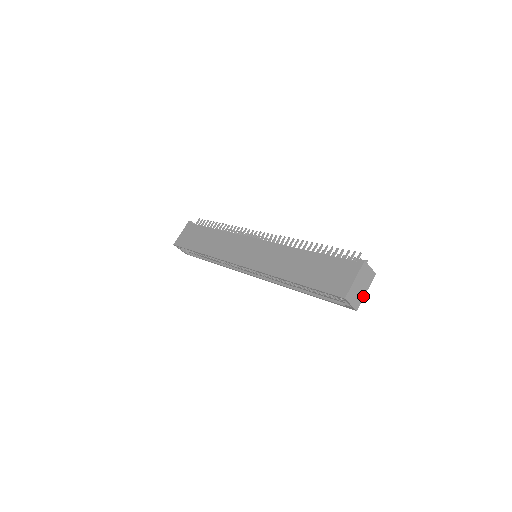
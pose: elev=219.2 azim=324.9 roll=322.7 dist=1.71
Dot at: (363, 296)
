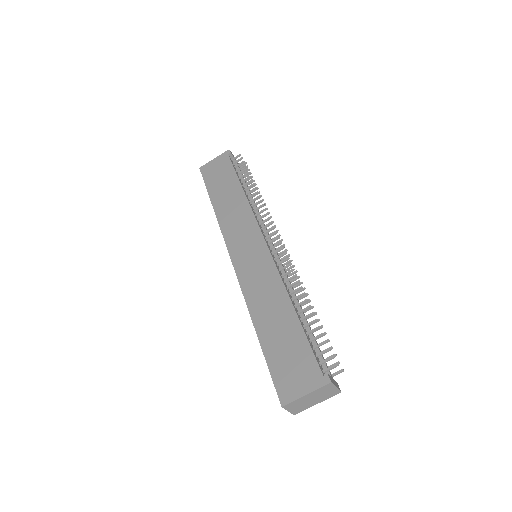
Dot at: (311, 406)
